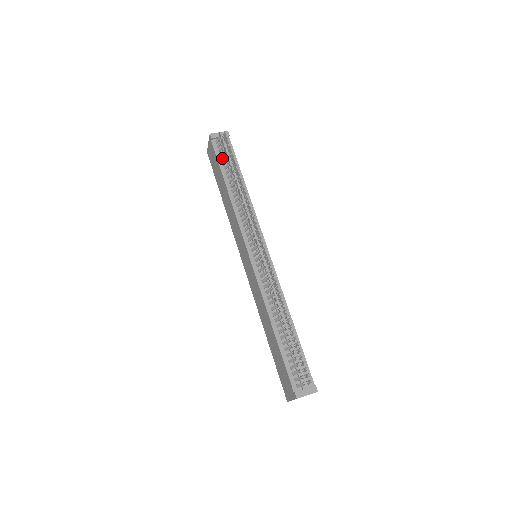
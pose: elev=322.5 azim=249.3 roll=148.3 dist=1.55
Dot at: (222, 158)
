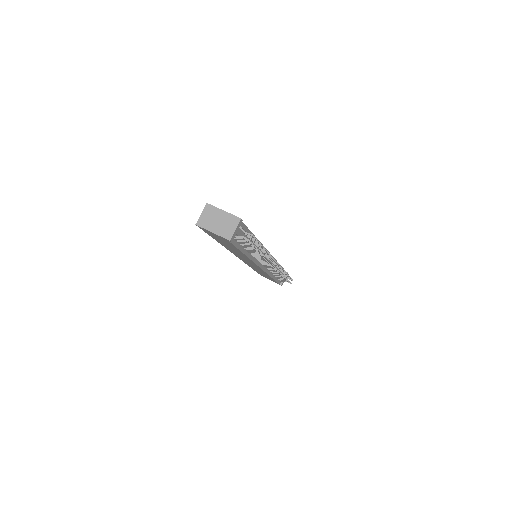
Dot at: (241, 244)
